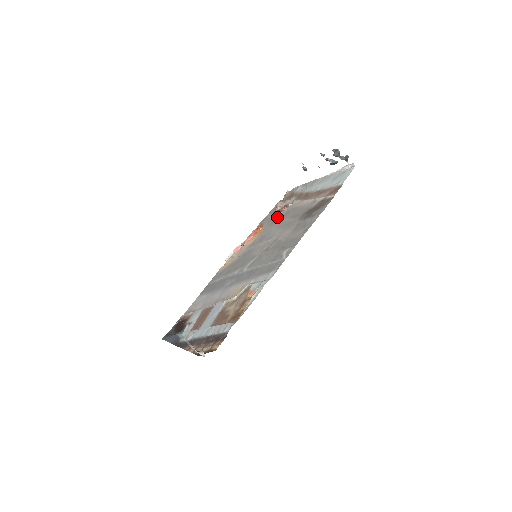
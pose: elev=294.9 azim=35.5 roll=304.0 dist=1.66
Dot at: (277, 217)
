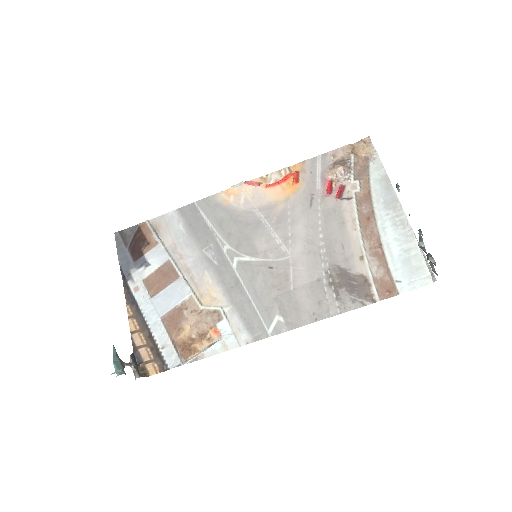
Dot at: (320, 198)
